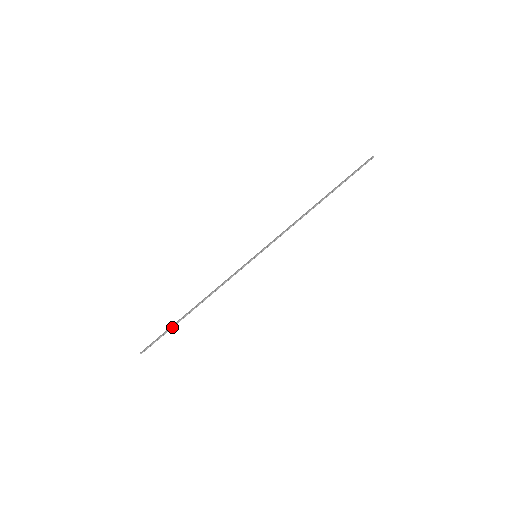
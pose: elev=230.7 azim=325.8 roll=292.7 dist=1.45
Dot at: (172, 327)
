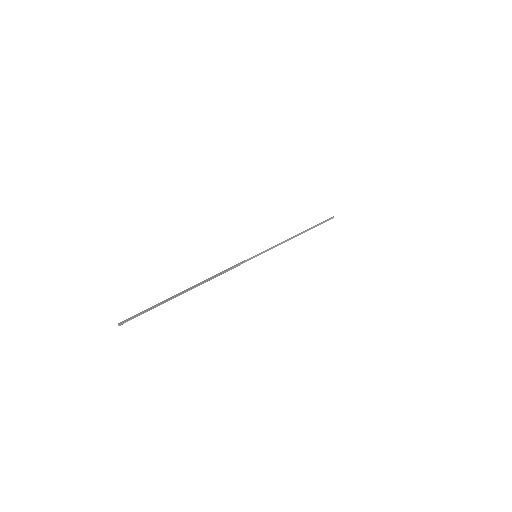
Dot at: (166, 301)
